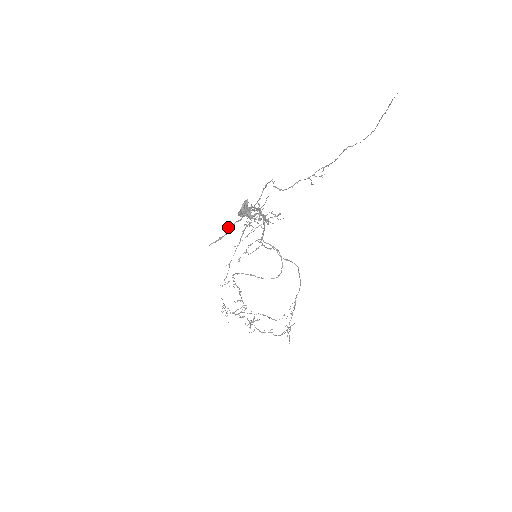
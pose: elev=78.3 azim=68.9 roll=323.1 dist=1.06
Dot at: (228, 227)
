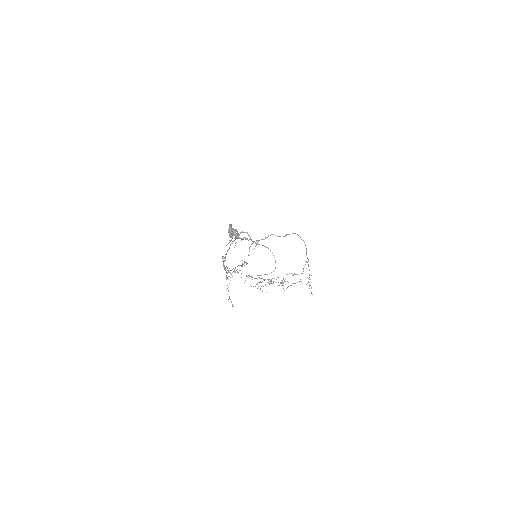
Dot at: occluded
